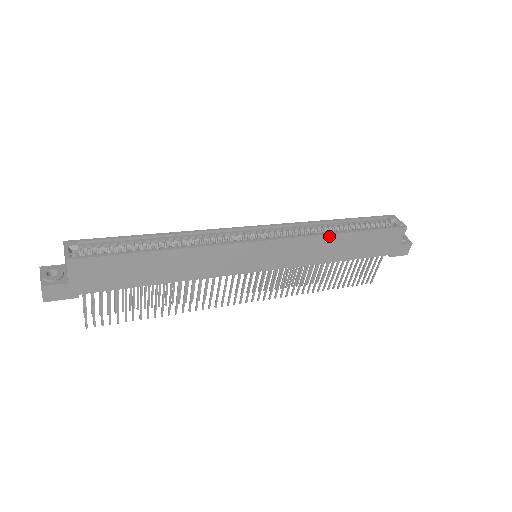
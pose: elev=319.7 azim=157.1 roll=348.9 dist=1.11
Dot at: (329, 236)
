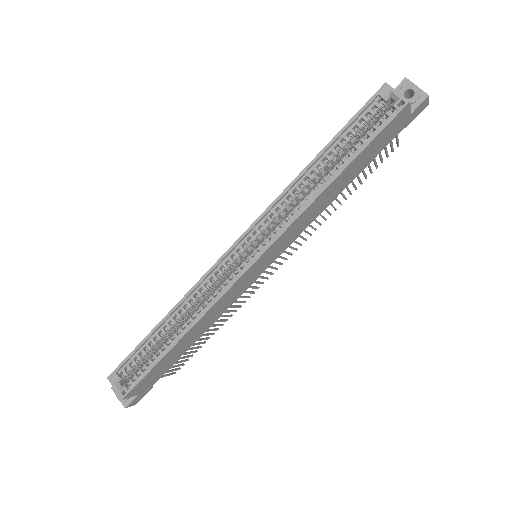
Dot at: (315, 201)
